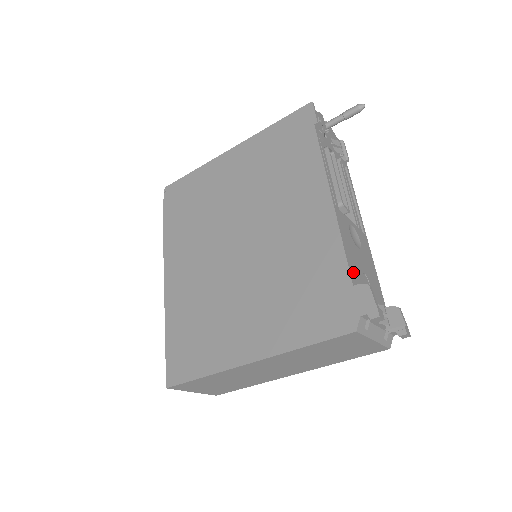
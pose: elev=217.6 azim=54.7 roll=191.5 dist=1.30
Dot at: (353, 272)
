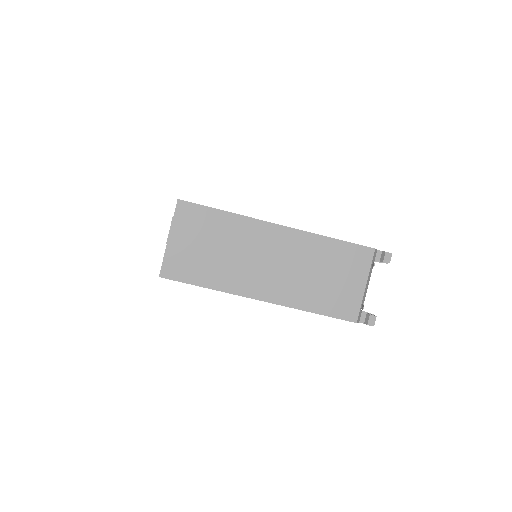
Dot at: occluded
